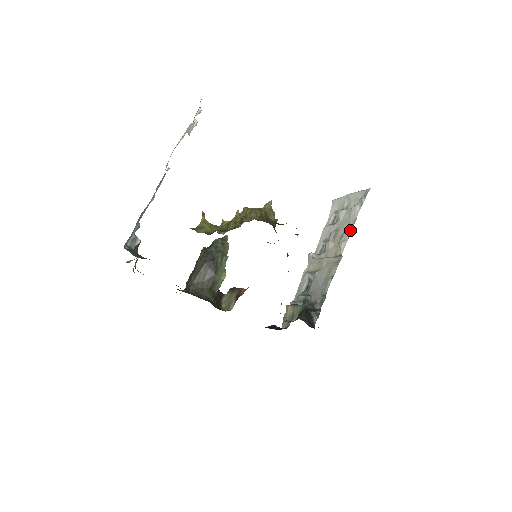
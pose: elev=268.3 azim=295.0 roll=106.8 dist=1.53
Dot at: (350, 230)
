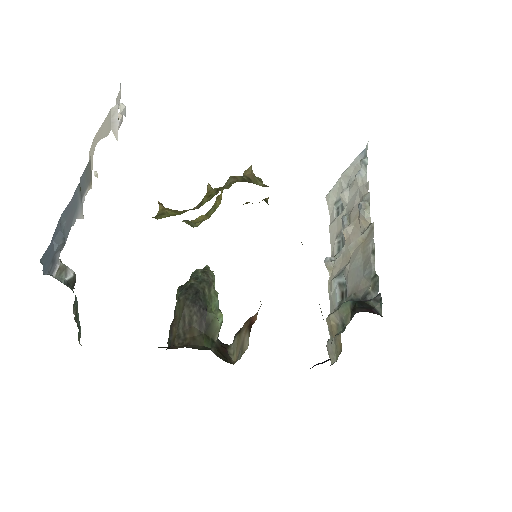
Dot at: (366, 195)
